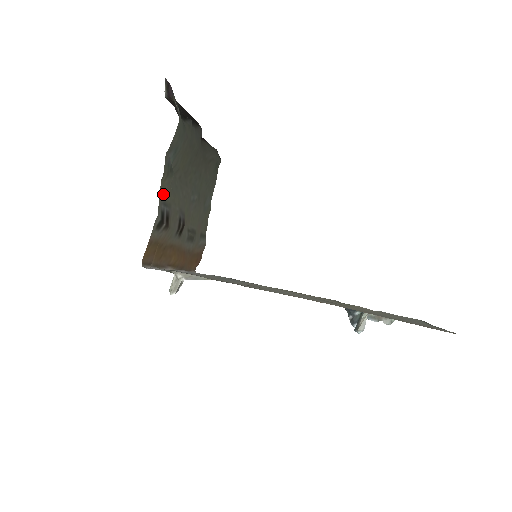
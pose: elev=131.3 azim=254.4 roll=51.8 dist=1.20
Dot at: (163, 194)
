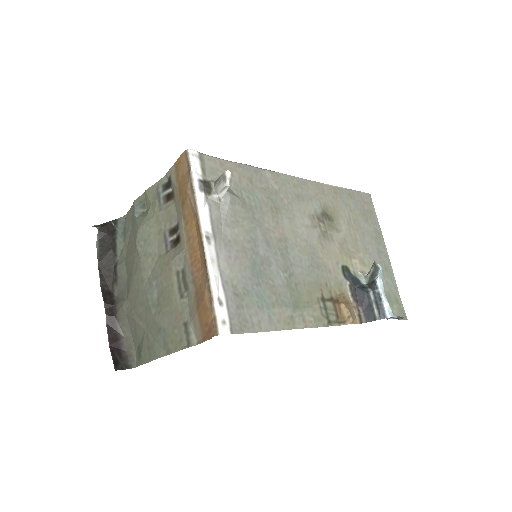
Dot at: (153, 192)
